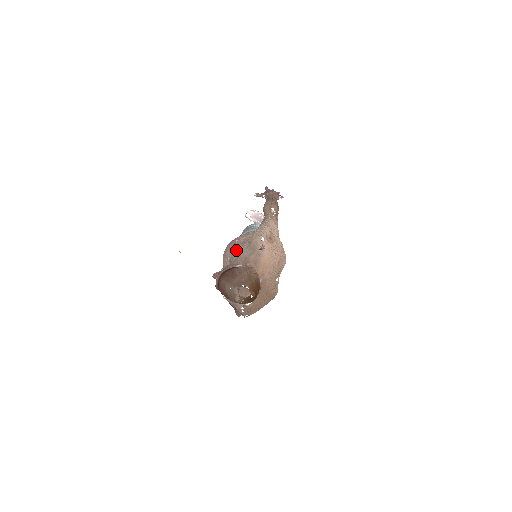
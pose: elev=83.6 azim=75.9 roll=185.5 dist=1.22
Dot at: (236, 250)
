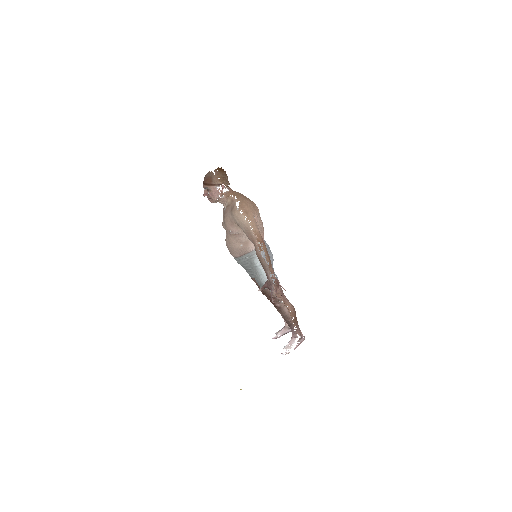
Dot at: occluded
